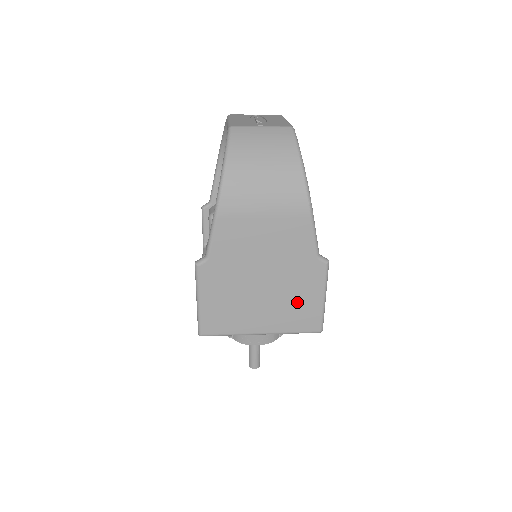
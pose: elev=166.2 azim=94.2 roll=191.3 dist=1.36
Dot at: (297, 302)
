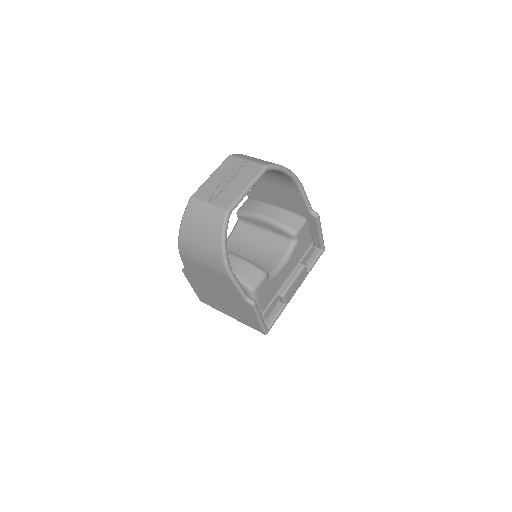
Dot at: (243, 314)
